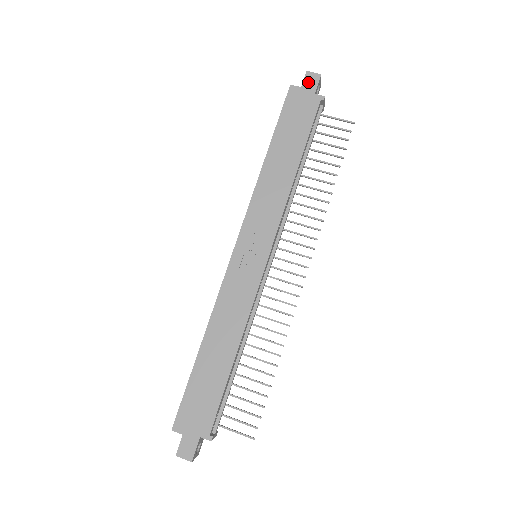
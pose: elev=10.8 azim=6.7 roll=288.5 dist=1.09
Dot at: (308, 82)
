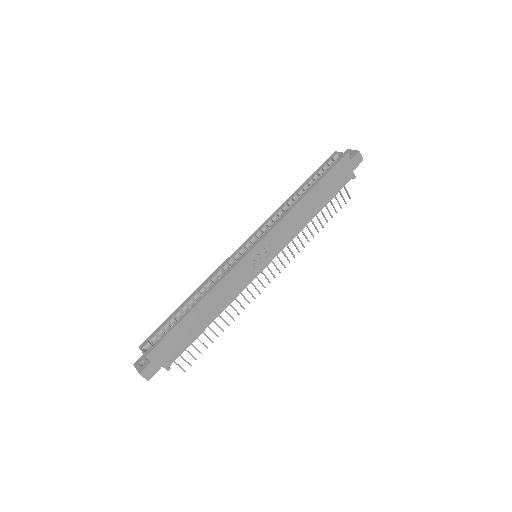
Dot at: (355, 160)
